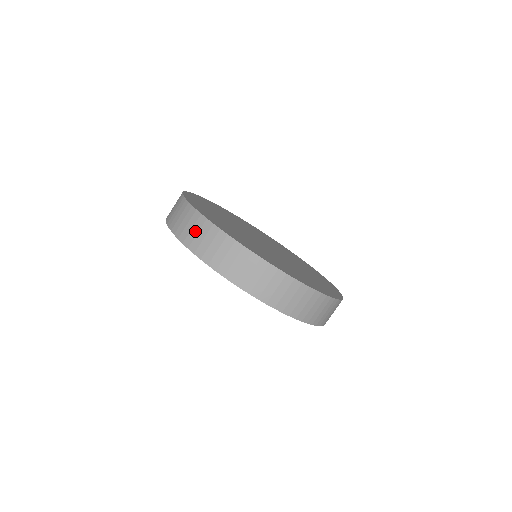
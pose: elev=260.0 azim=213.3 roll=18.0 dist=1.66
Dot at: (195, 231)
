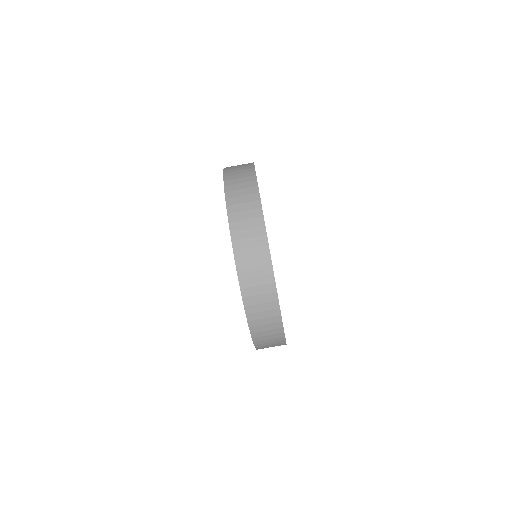
Dot at: (239, 165)
